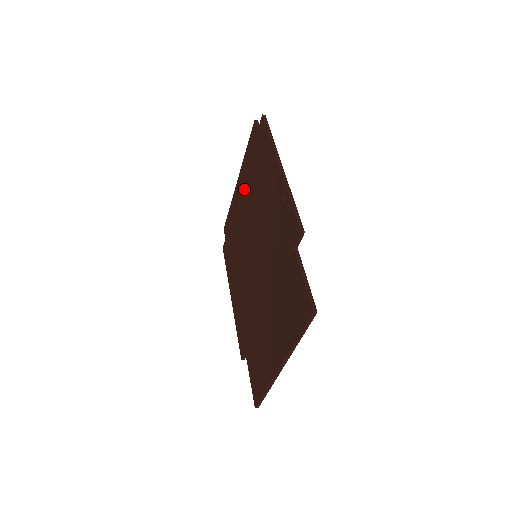
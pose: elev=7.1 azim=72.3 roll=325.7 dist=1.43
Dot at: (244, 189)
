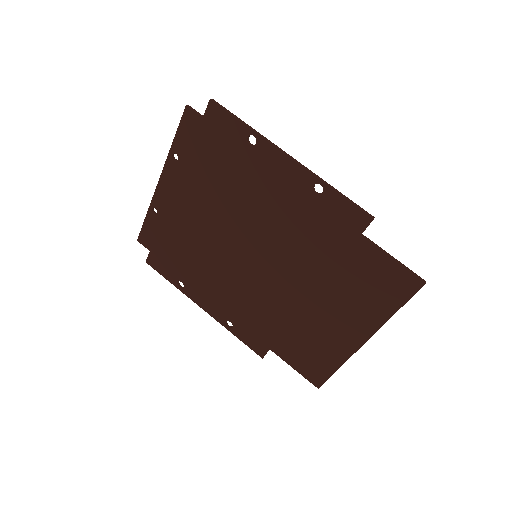
Dot at: (189, 190)
